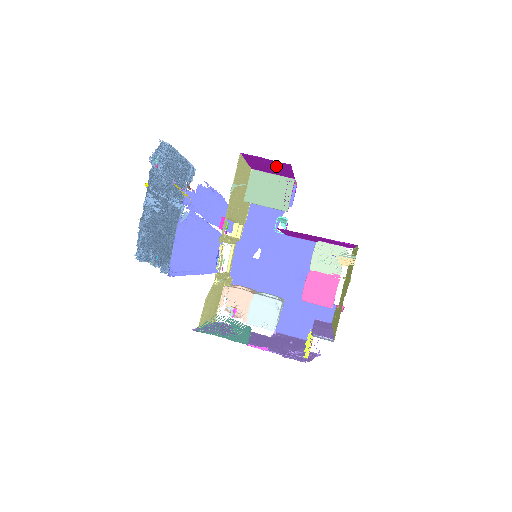
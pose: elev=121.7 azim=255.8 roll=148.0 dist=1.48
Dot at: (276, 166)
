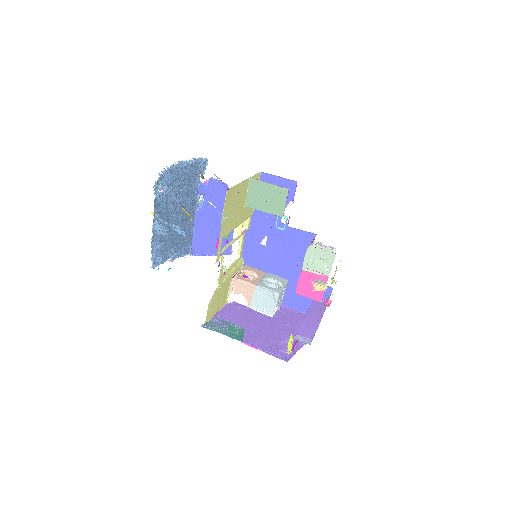
Dot at: occluded
